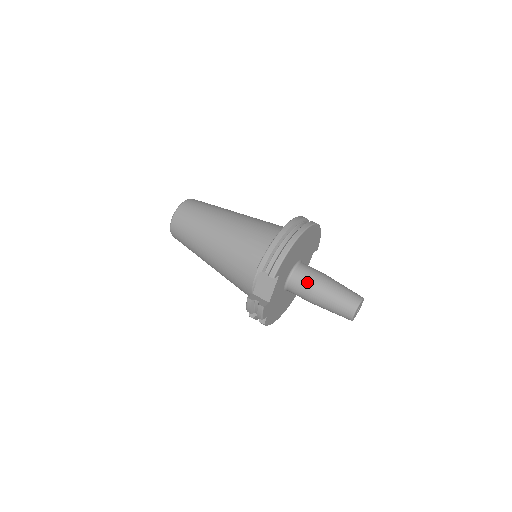
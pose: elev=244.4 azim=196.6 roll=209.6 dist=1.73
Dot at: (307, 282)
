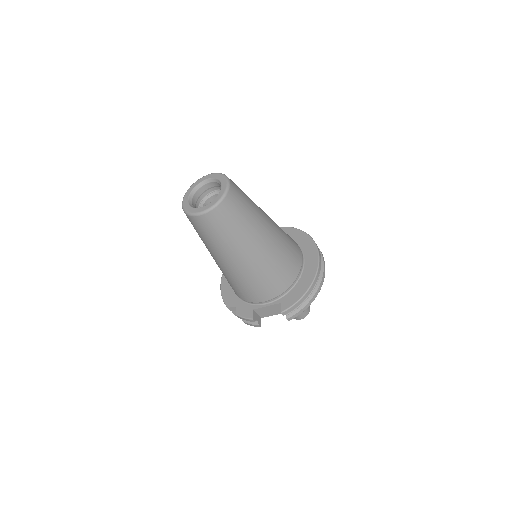
Dot at: occluded
